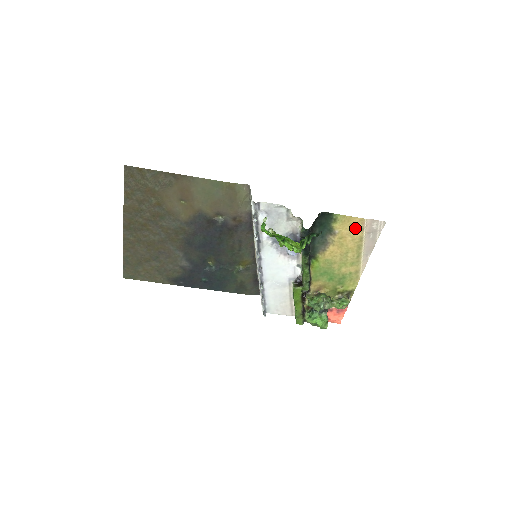
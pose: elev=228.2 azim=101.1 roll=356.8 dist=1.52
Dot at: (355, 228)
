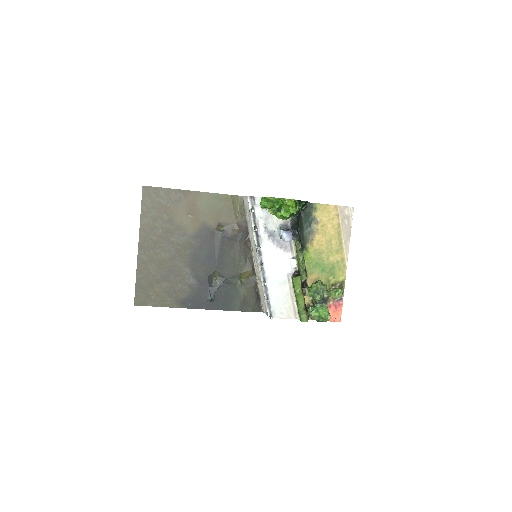
Dot at: (332, 215)
